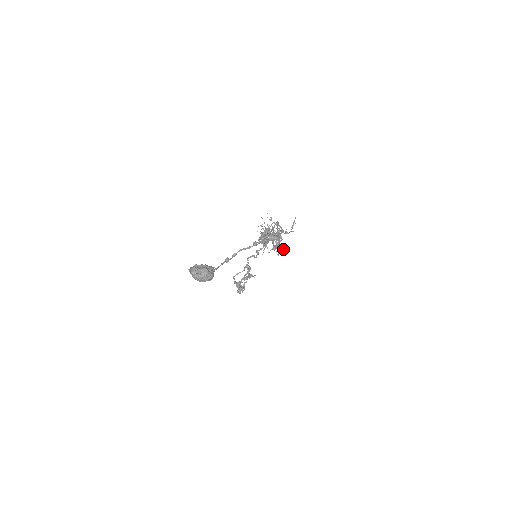
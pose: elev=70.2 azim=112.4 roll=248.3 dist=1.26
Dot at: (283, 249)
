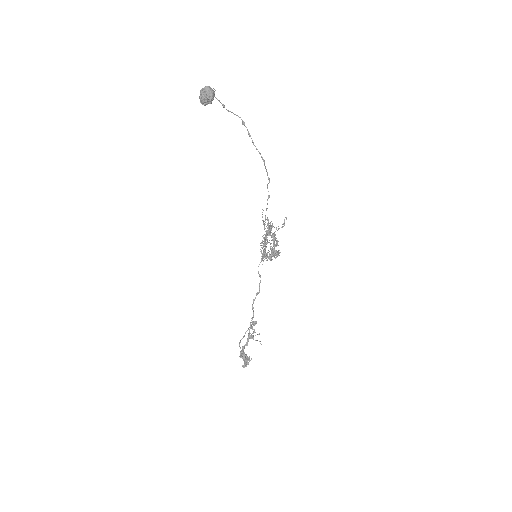
Dot at: (279, 250)
